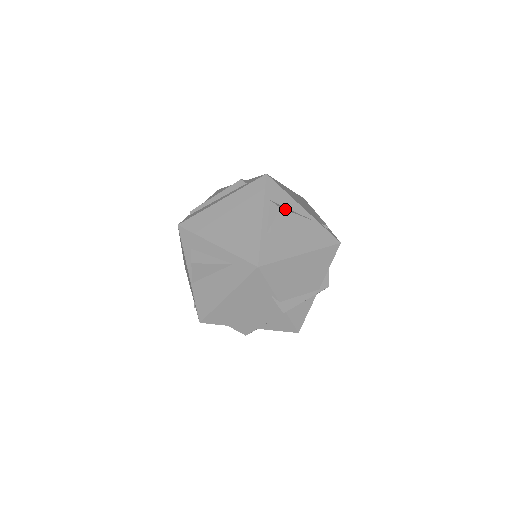
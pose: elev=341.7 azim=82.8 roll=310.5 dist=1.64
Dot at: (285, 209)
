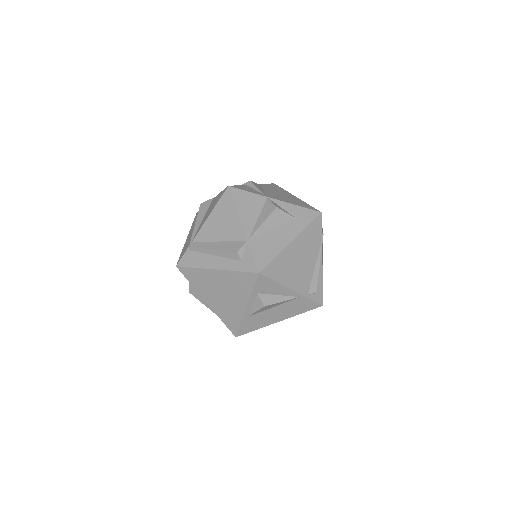
Dot at: (269, 304)
